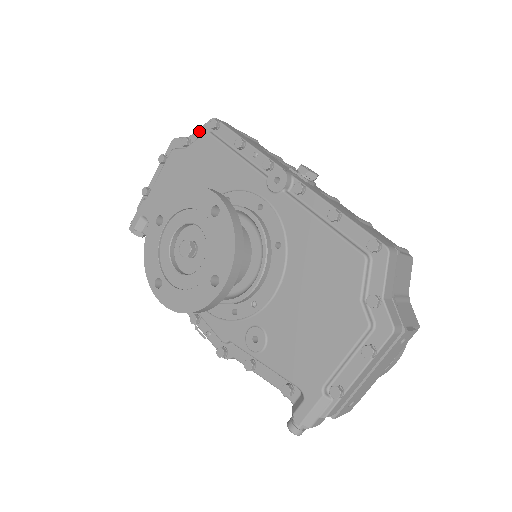
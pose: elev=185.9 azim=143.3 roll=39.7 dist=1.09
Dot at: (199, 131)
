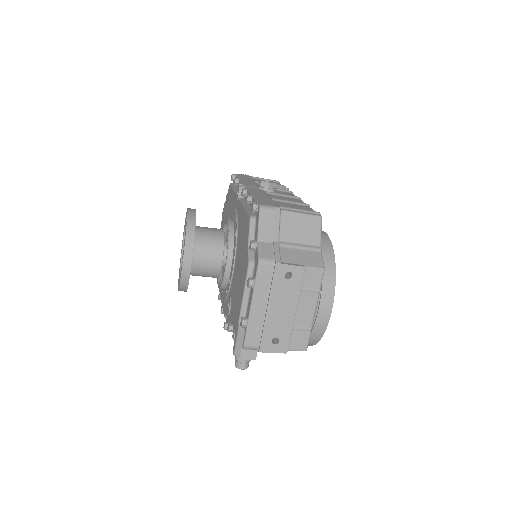
Dot at: occluded
